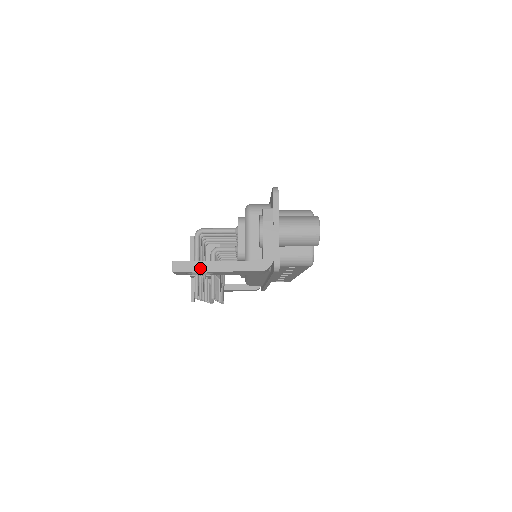
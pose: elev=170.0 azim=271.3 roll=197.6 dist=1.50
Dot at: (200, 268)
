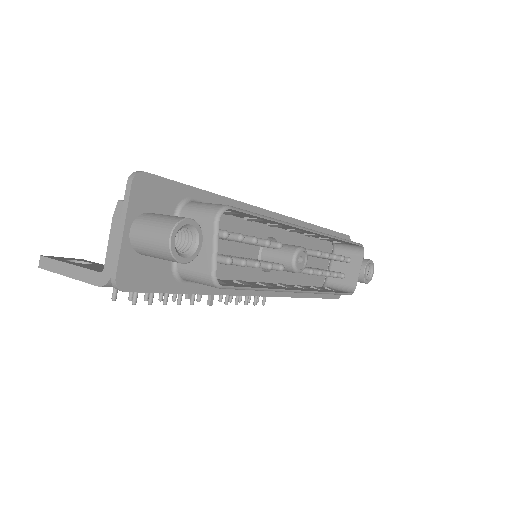
Dot at: (56, 269)
